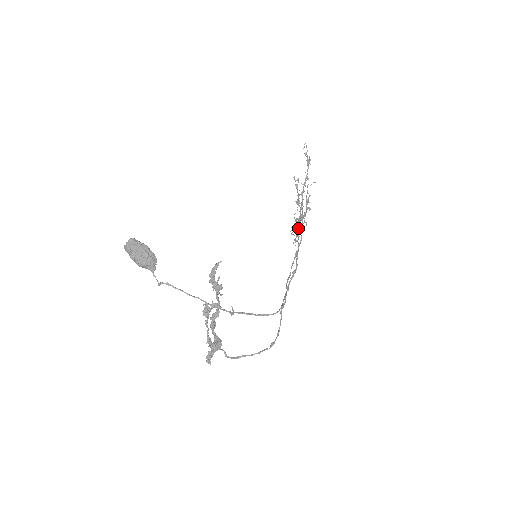
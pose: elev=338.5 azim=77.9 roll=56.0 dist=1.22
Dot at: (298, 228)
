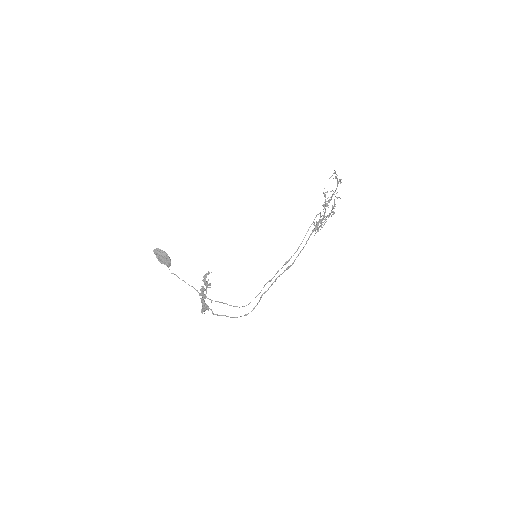
Dot at: (313, 230)
